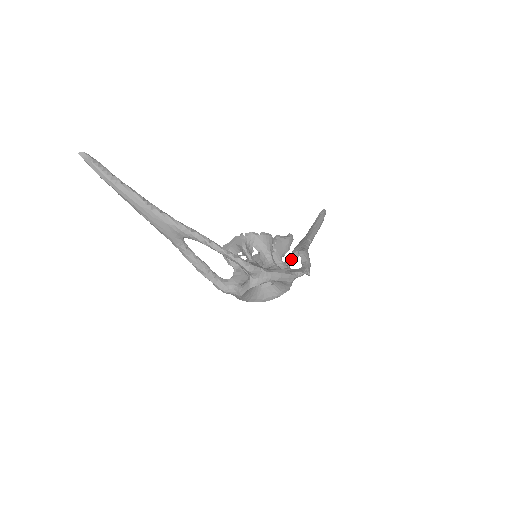
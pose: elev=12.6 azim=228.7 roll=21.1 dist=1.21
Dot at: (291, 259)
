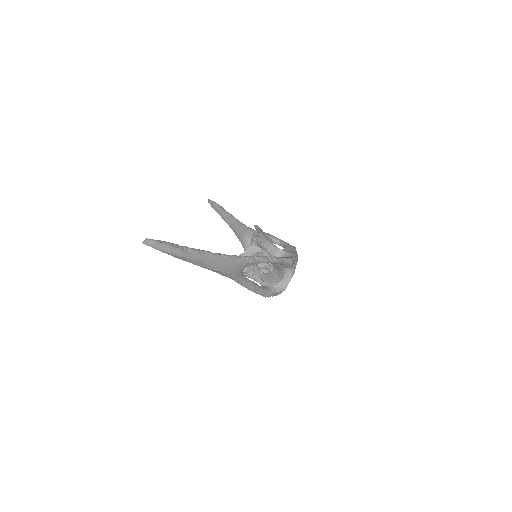
Dot at: occluded
